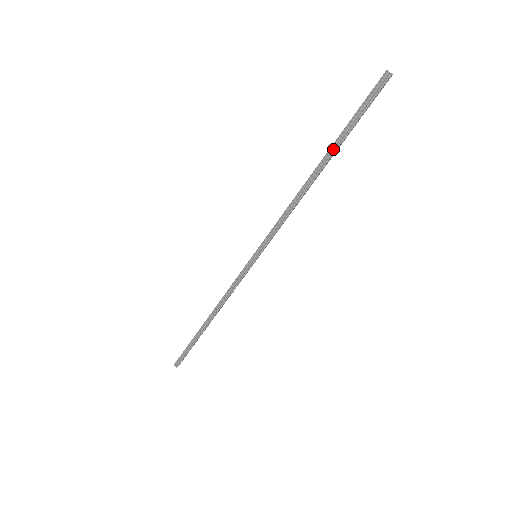
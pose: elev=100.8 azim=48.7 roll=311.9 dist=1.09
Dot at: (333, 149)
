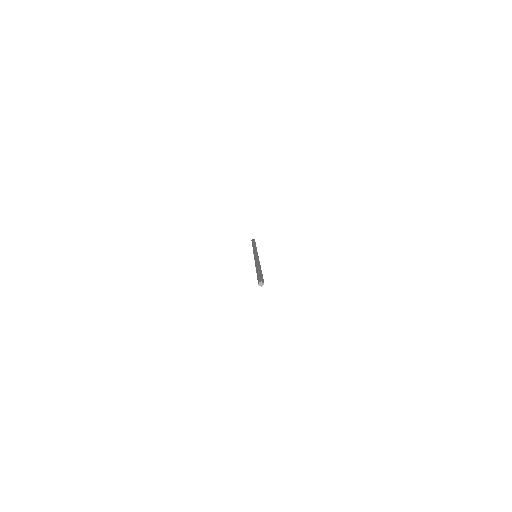
Dot at: occluded
